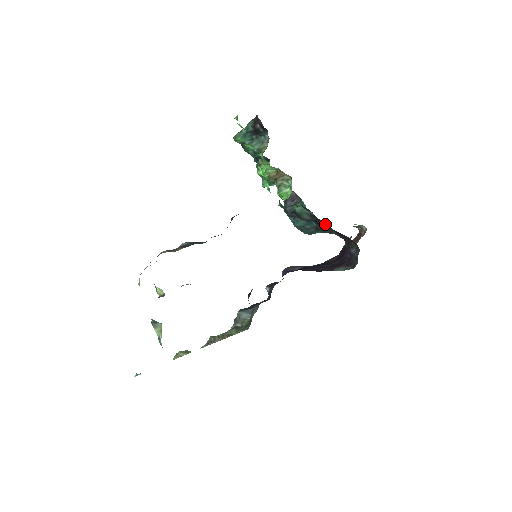
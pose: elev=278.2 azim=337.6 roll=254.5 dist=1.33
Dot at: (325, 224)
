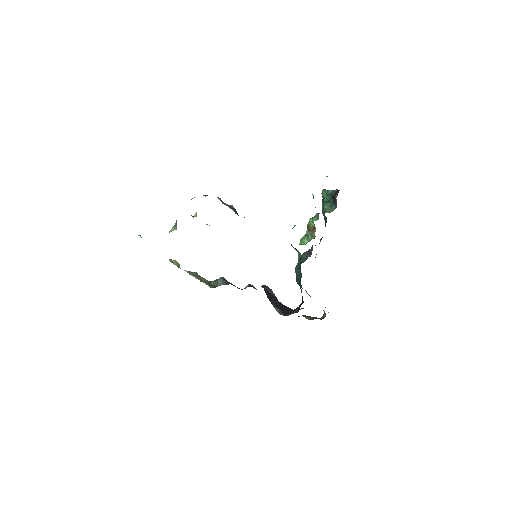
Dot at: occluded
